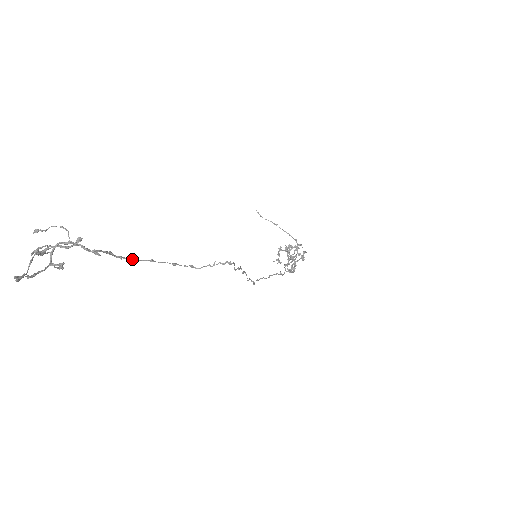
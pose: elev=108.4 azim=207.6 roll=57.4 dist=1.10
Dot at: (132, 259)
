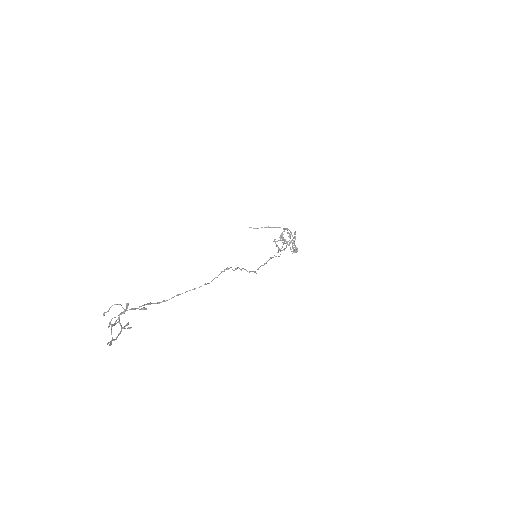
Dot at: (166, 300)
